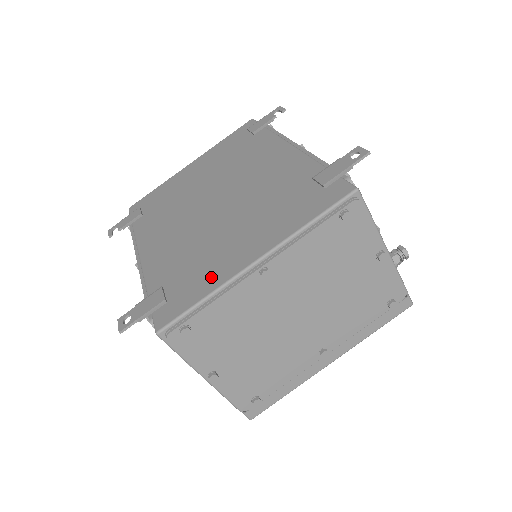
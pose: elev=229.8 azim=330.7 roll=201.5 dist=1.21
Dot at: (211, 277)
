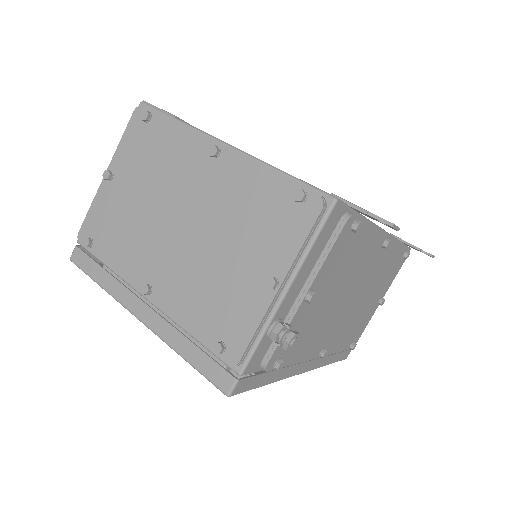
Dot at: occluded
